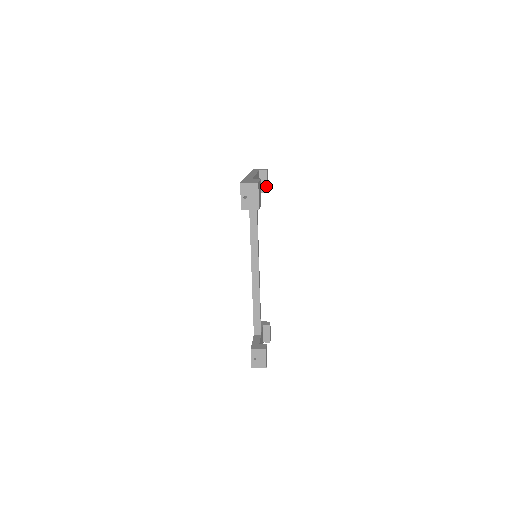
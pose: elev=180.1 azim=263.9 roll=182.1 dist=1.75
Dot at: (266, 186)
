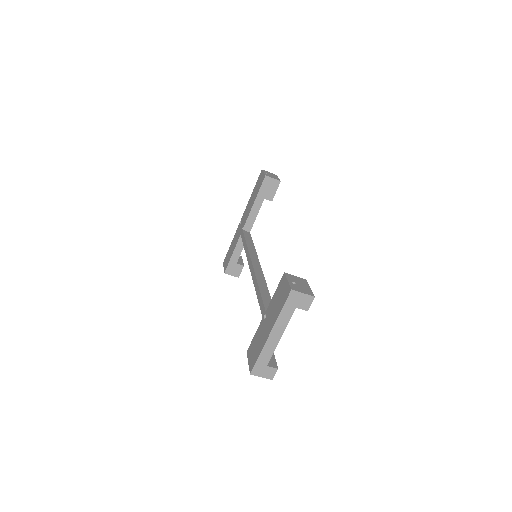
Dot at: (242, 263)
